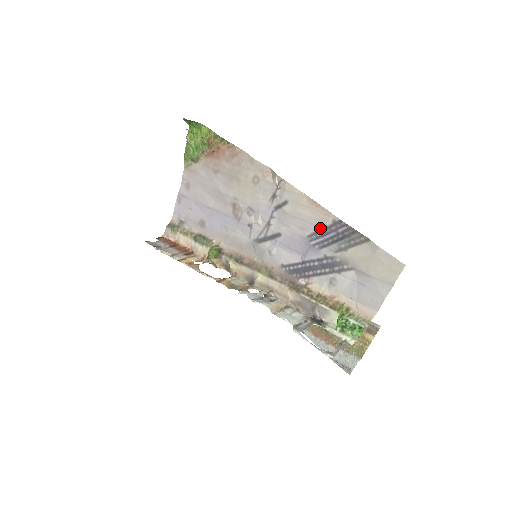
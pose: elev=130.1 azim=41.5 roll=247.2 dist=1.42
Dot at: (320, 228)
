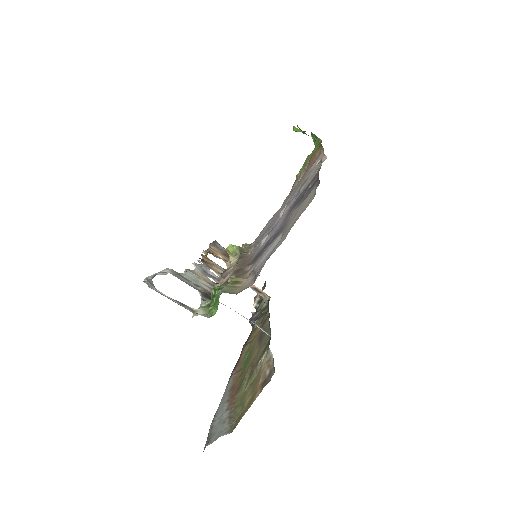
Dot at: occluded
